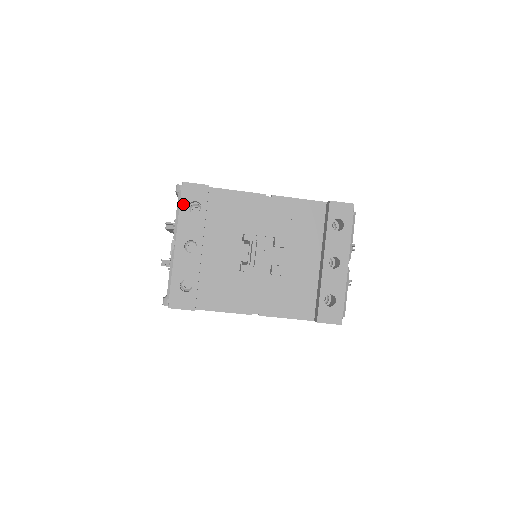
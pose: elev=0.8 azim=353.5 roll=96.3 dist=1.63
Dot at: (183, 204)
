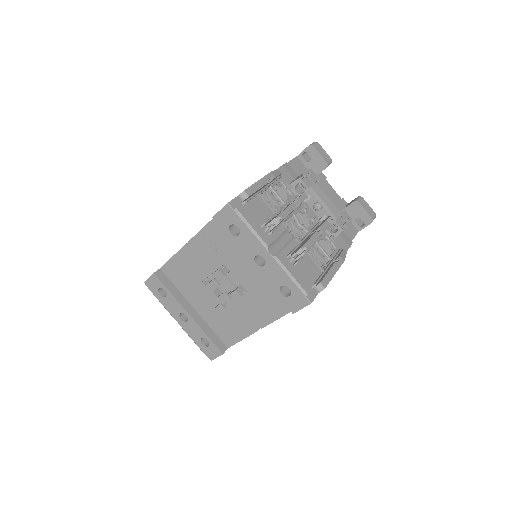
Dot at: (157, 295)
